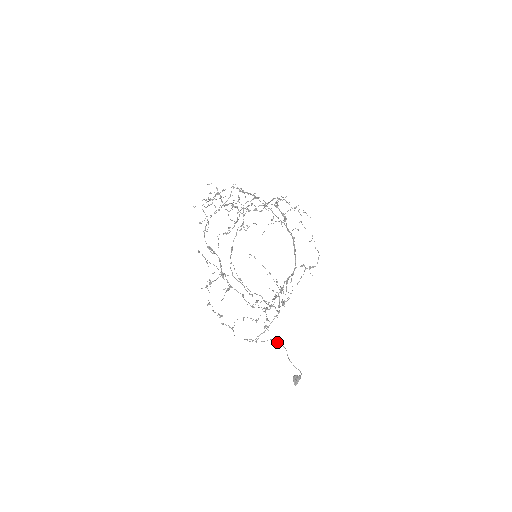
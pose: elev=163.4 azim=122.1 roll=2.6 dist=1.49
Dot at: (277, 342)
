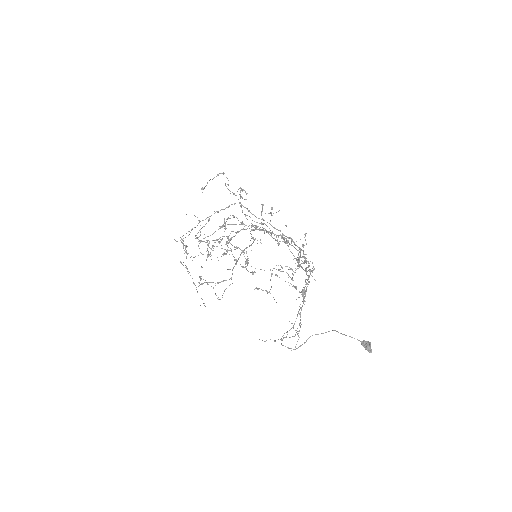
Dot at: occluded
